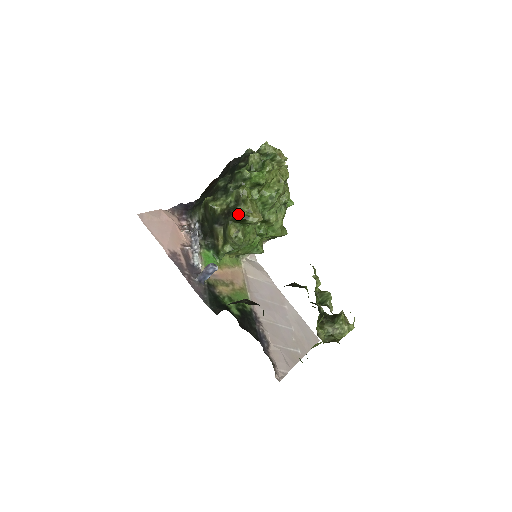
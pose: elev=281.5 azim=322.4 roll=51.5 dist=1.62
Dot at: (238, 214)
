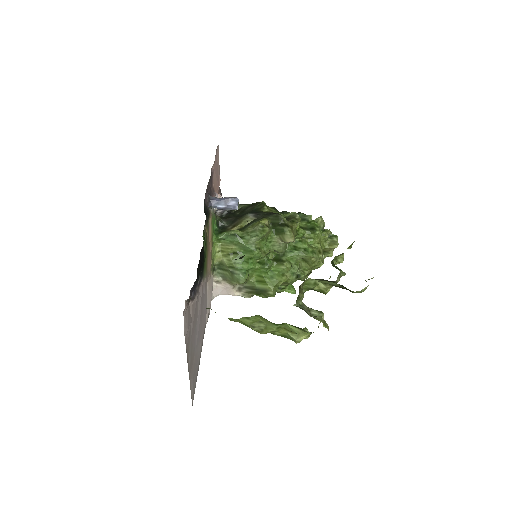
Dot at: occluded
